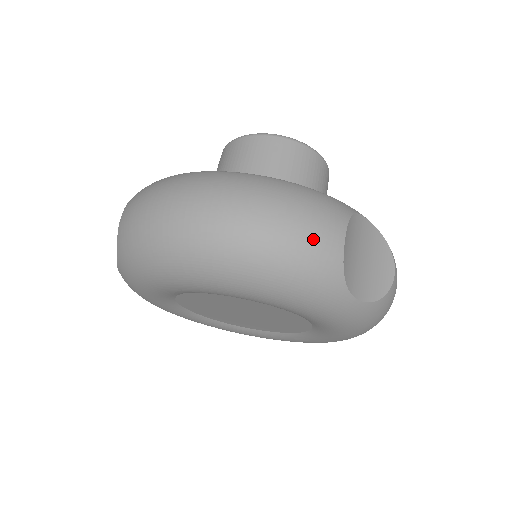
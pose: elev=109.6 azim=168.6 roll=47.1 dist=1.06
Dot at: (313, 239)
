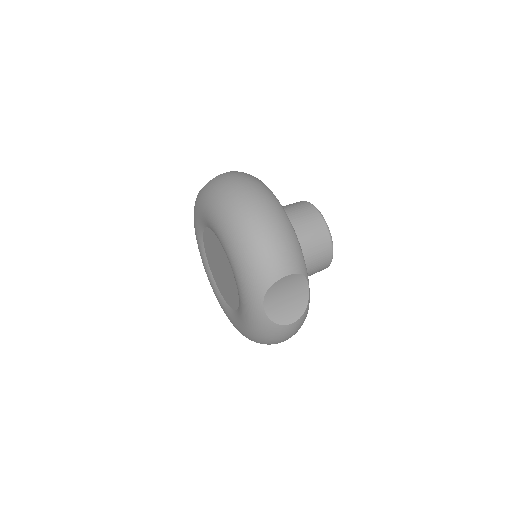
Dot at: (274, 259)
